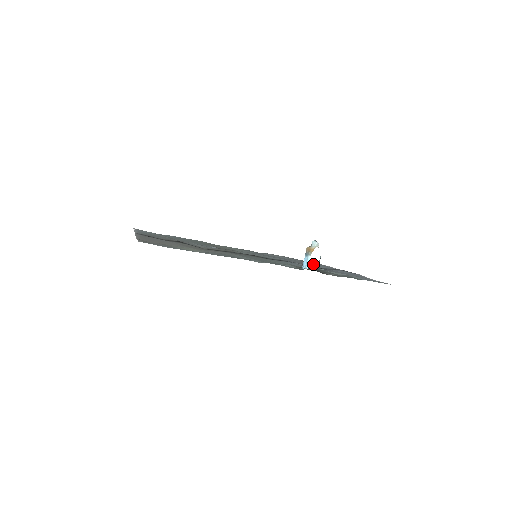
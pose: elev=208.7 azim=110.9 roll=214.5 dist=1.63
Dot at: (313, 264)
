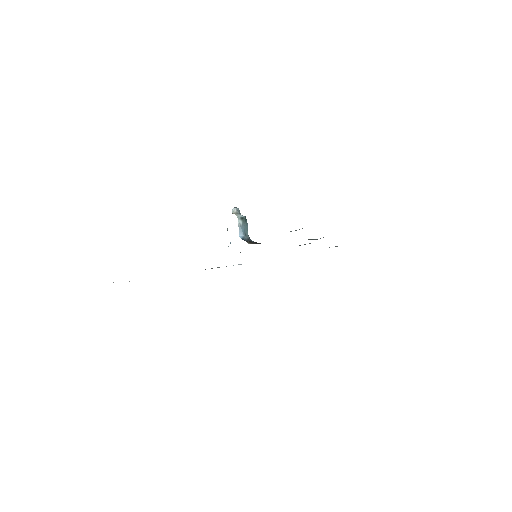
Dot at: occluded
